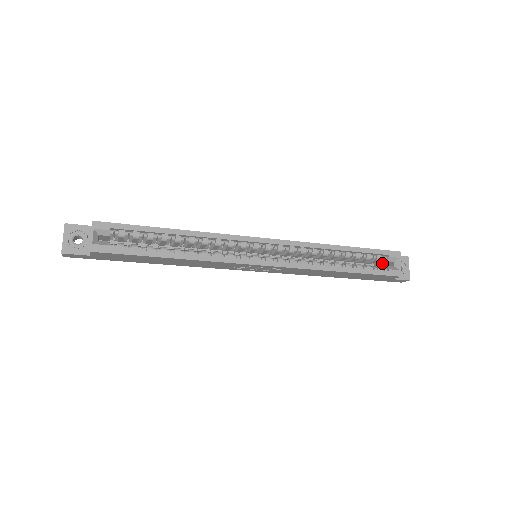
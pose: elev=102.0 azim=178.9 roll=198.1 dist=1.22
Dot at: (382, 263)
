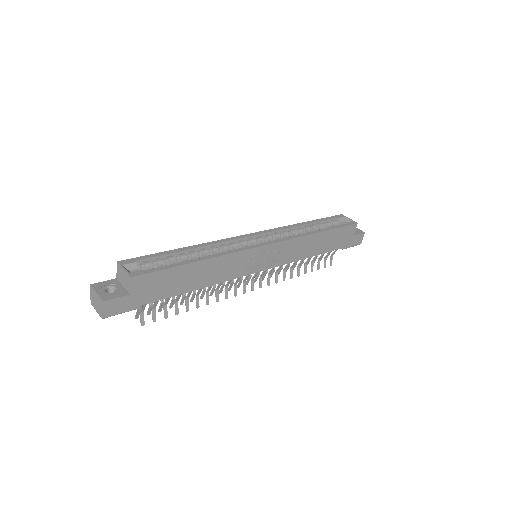
Dot at: occluded
